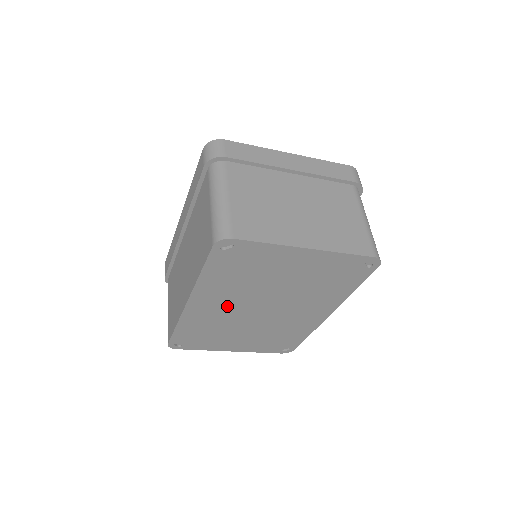
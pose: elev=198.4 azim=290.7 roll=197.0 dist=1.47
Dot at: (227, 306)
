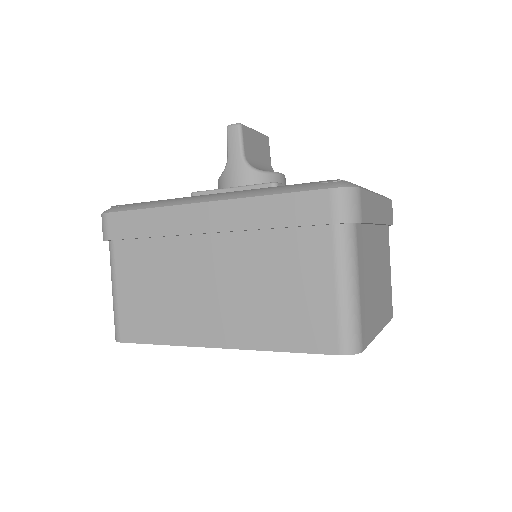
Dot at: occluded
